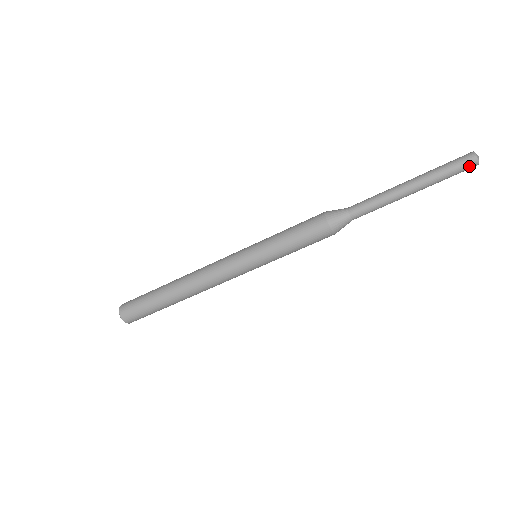
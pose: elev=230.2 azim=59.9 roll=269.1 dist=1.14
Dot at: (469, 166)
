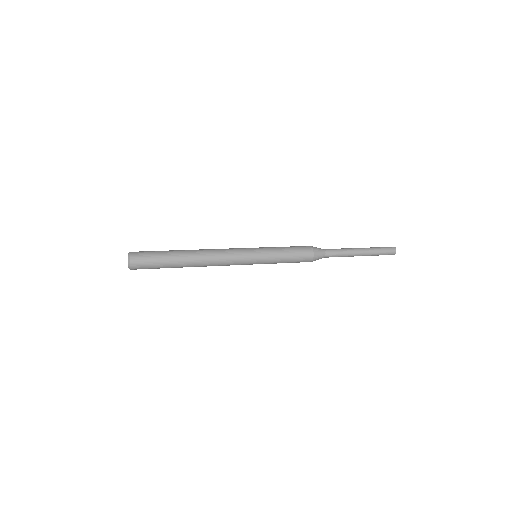
Dot at: (391, 254)
